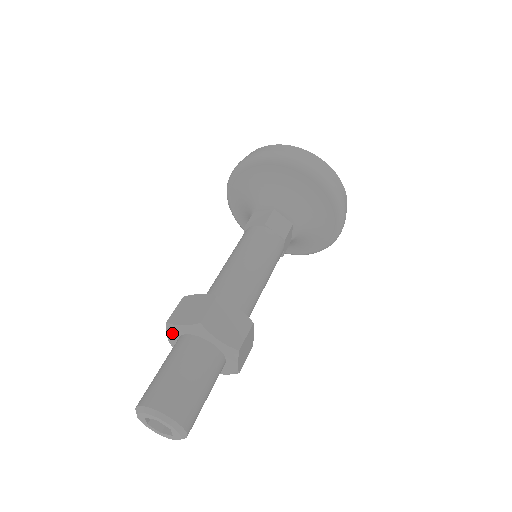
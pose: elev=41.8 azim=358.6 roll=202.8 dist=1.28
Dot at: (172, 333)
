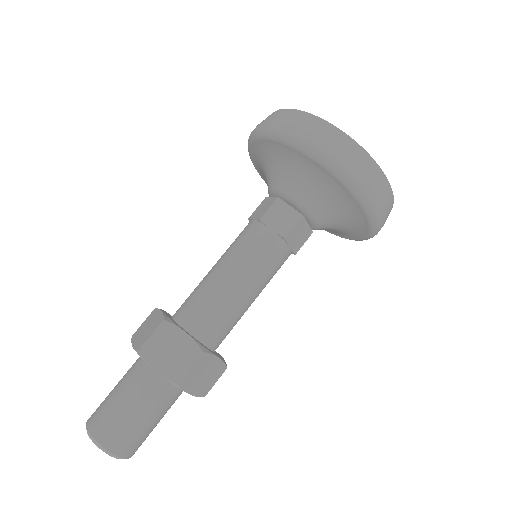
Dot at: occluded
